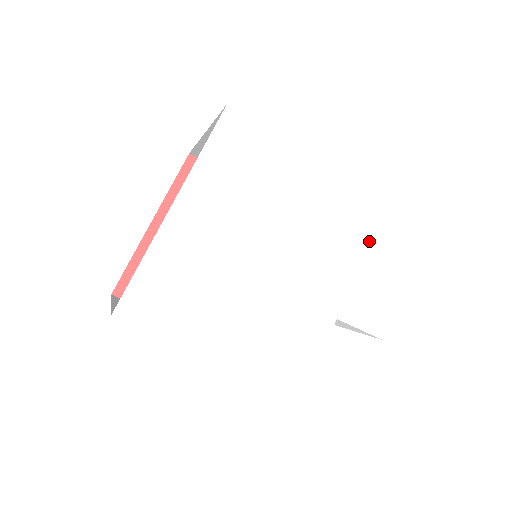
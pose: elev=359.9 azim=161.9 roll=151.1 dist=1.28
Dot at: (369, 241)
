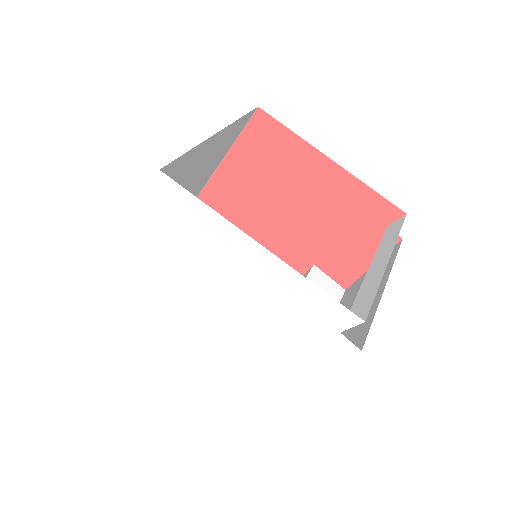
Dot at: (294, 330)
